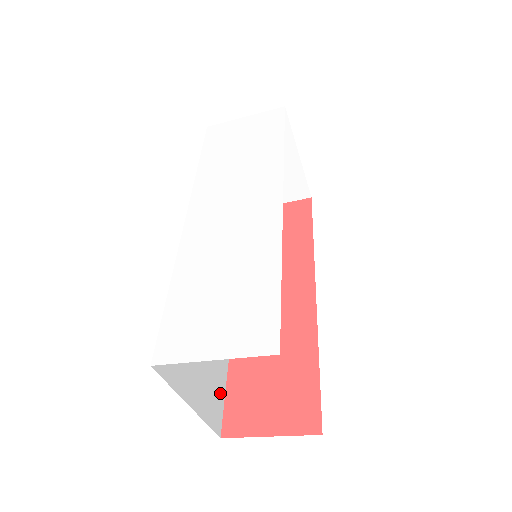
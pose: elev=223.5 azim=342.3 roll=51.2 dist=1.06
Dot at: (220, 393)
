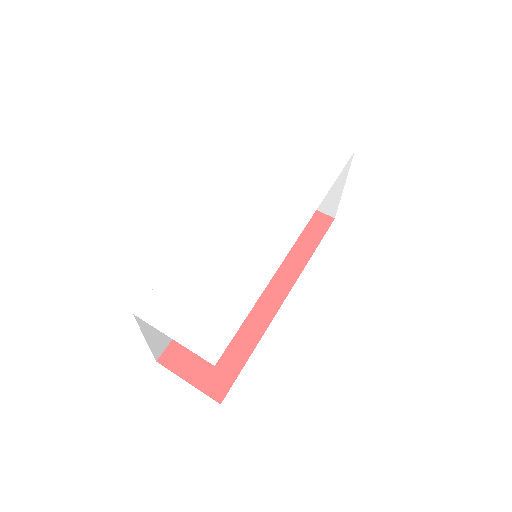
Dot at: occluded
